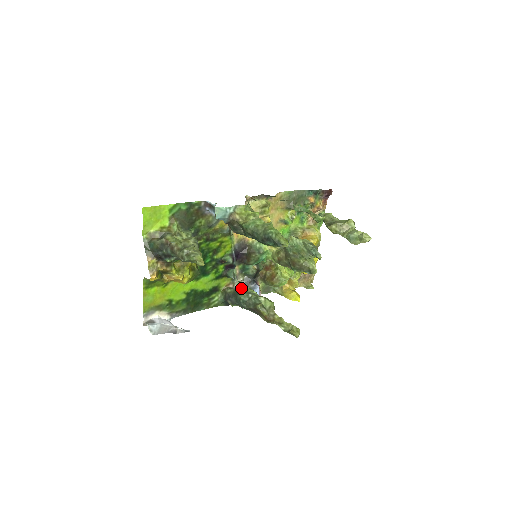
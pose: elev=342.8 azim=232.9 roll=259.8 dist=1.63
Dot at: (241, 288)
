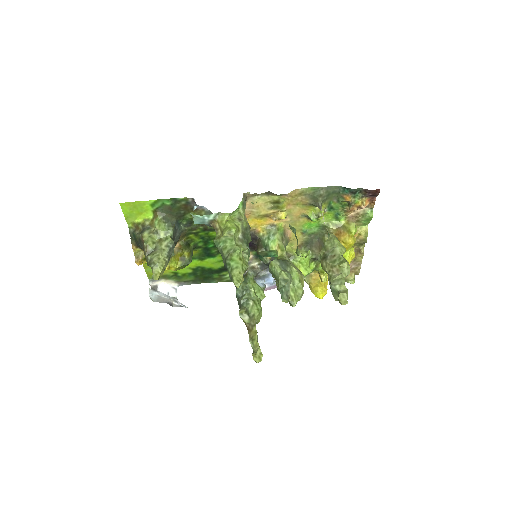
Dot at: (246, 278)
